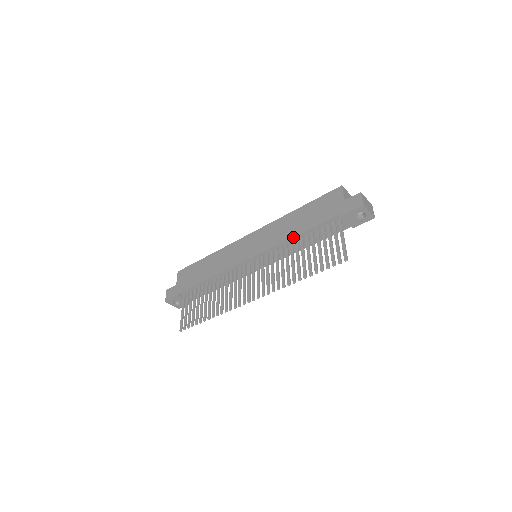
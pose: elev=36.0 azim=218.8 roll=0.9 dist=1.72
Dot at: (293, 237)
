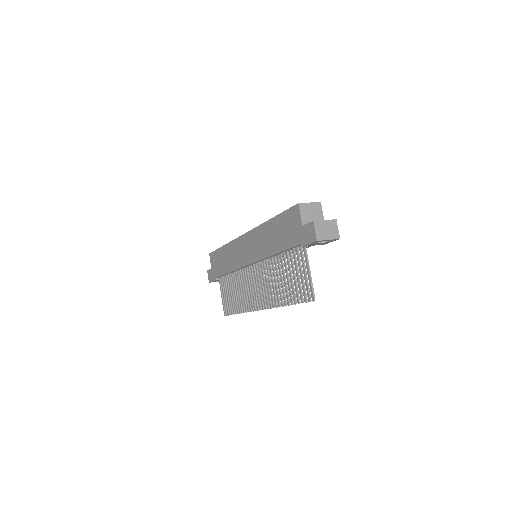
Dot at: (272, 255)
